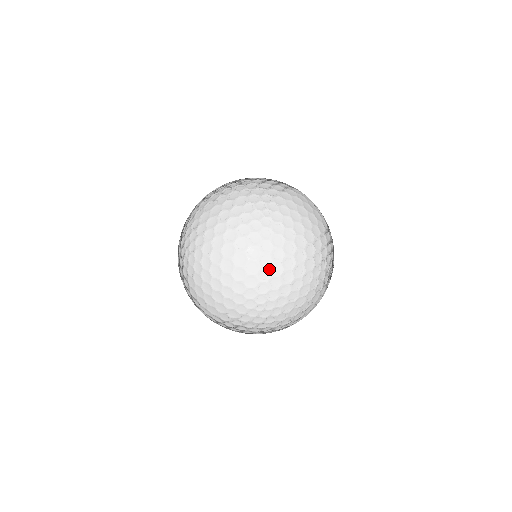
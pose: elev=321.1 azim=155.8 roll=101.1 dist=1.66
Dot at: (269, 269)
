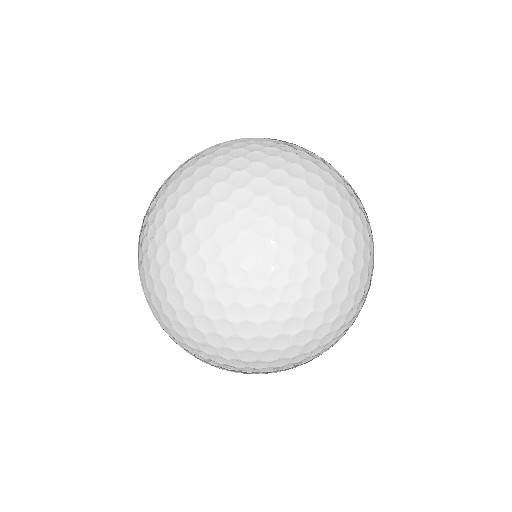
Dot at: (226, 338)
